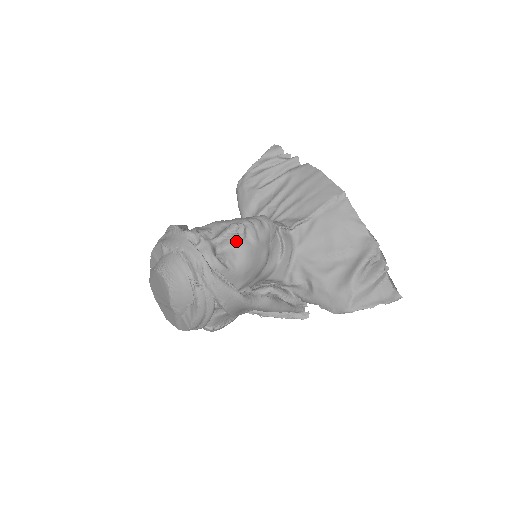
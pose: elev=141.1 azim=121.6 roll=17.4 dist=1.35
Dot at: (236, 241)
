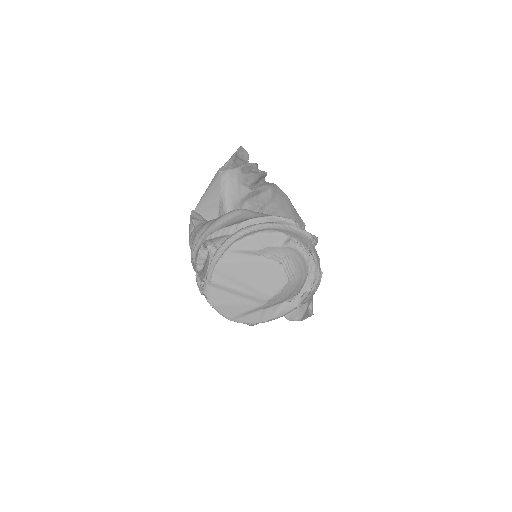
Dot at: occluded
